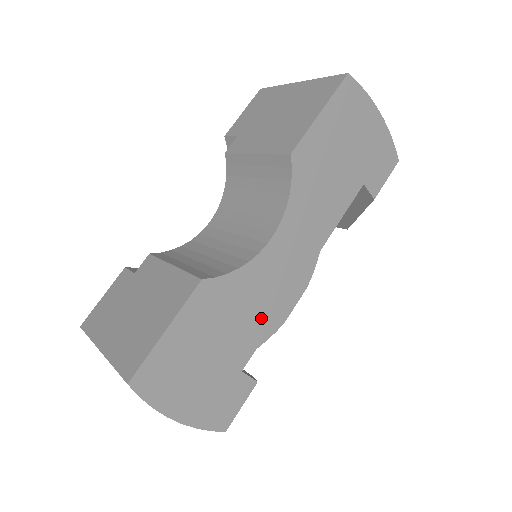
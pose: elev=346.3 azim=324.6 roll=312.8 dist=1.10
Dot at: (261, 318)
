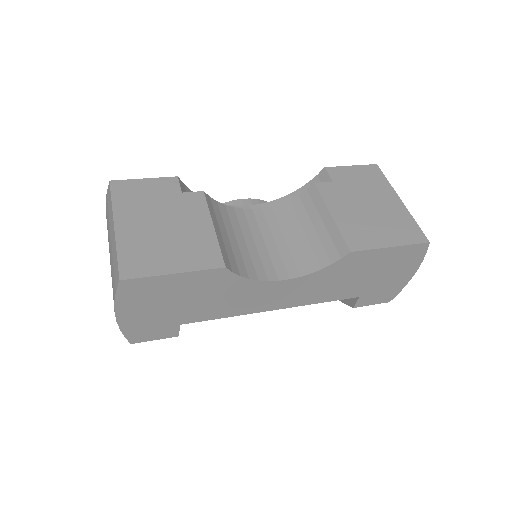
Dot at: (225, 310)
